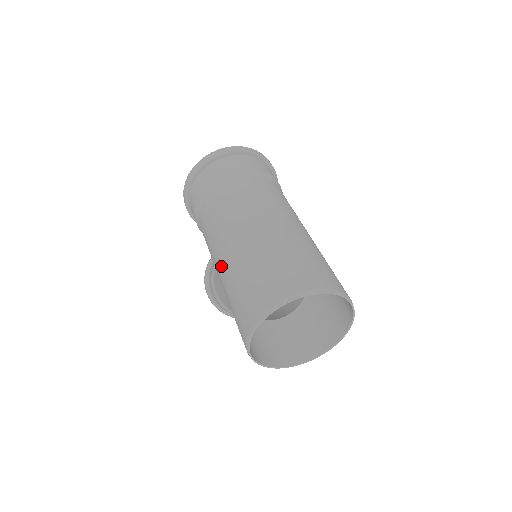
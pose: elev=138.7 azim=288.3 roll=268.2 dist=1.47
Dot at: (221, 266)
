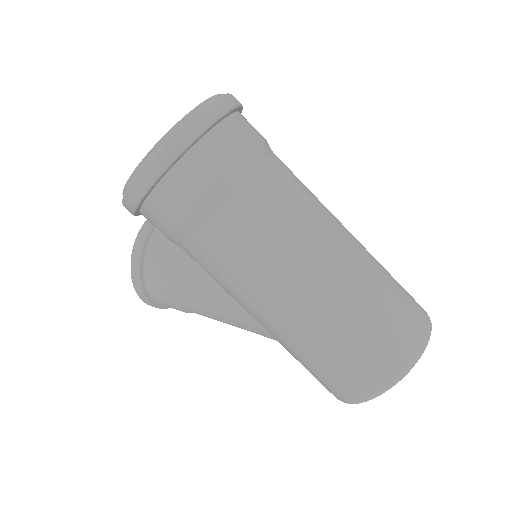
Dot at: (291, 317)
